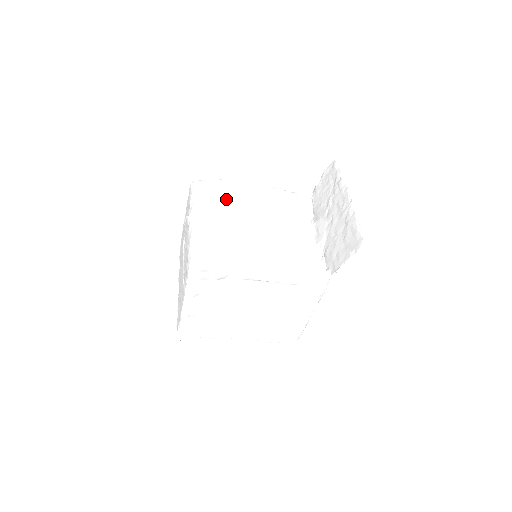
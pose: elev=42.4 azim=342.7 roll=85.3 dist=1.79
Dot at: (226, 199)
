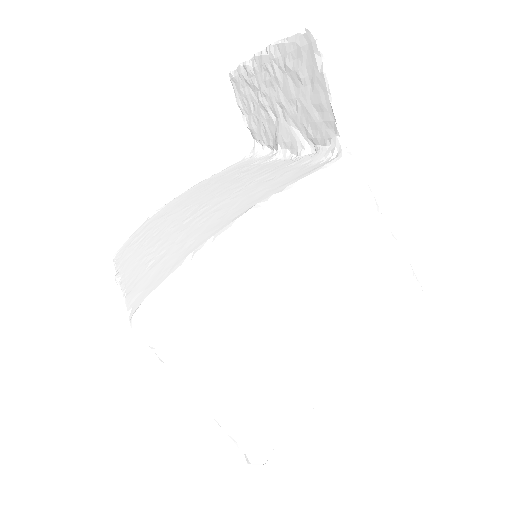
Dot at: (152, 228)
